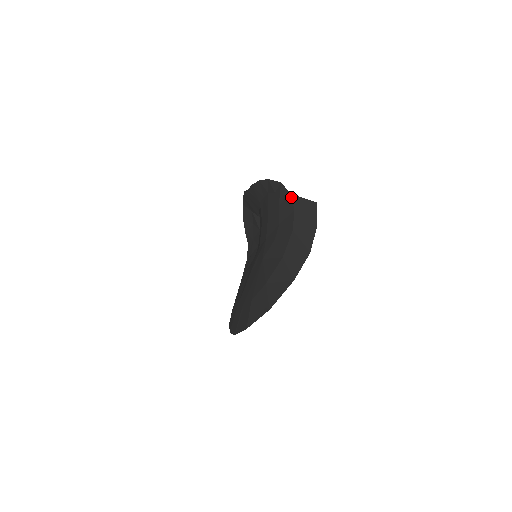
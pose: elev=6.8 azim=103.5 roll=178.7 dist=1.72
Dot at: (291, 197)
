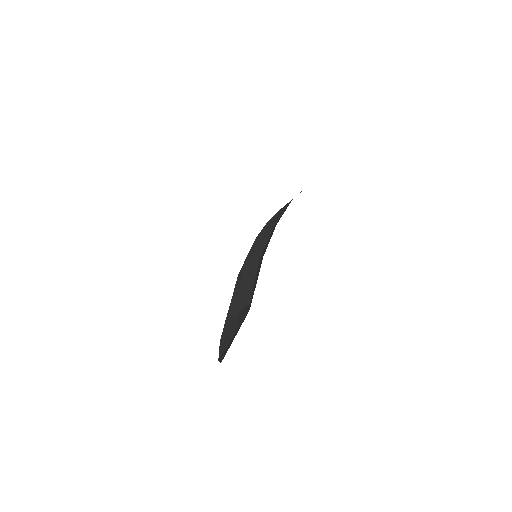
Dot at: occluded
